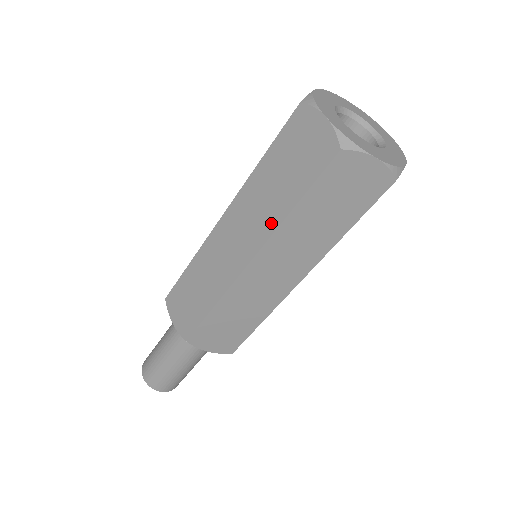
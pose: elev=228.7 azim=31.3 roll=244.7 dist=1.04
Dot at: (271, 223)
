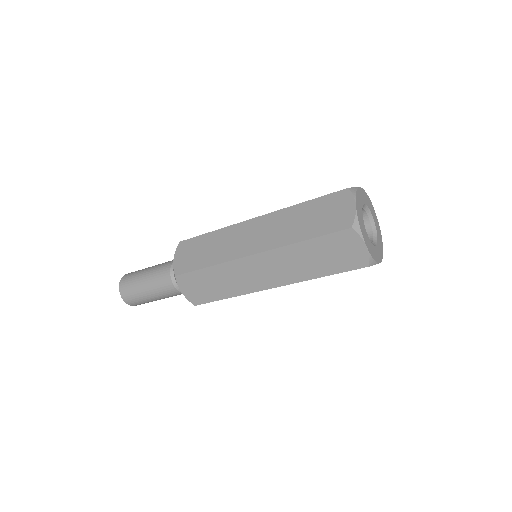
Dot at: (284, 241)
